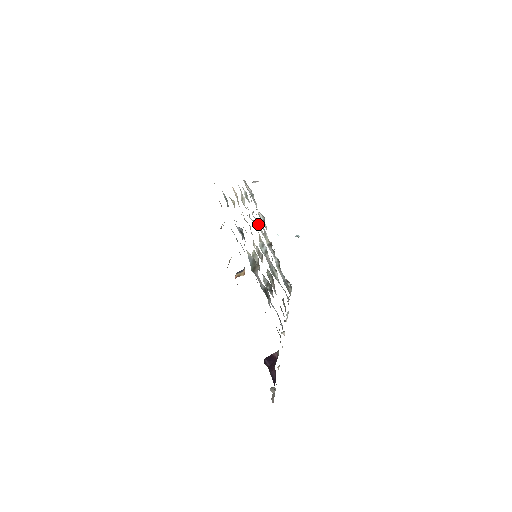
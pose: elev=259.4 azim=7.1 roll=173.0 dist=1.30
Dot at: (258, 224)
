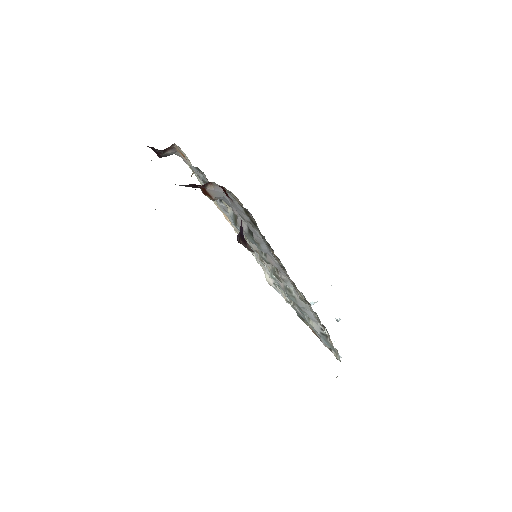
Dot at: occluded
